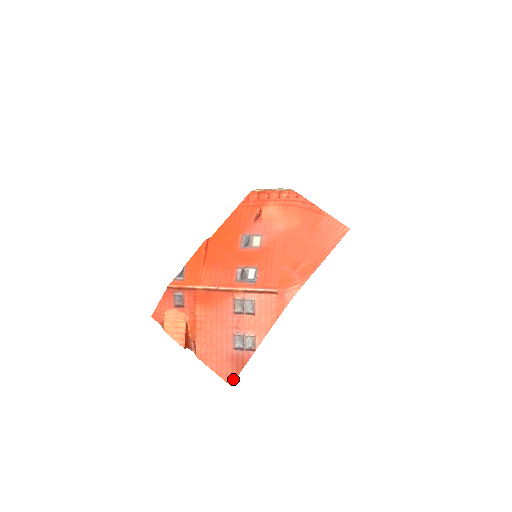
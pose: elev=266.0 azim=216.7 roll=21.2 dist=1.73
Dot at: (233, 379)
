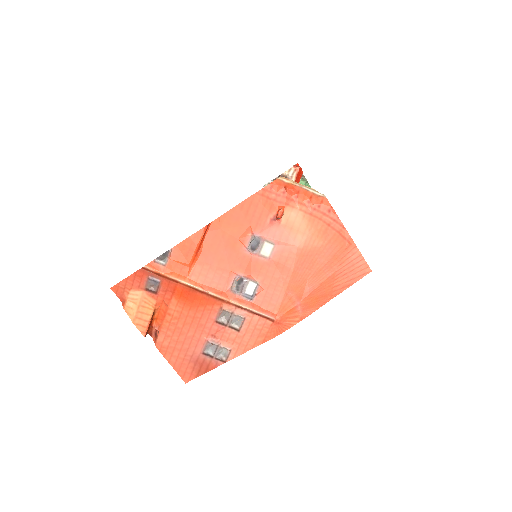
Dot at: (190, 378)
